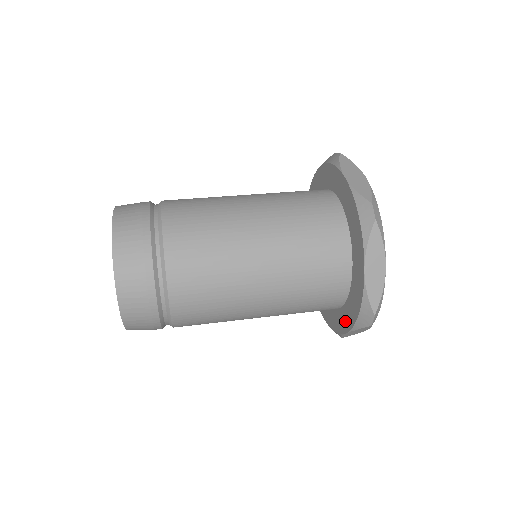
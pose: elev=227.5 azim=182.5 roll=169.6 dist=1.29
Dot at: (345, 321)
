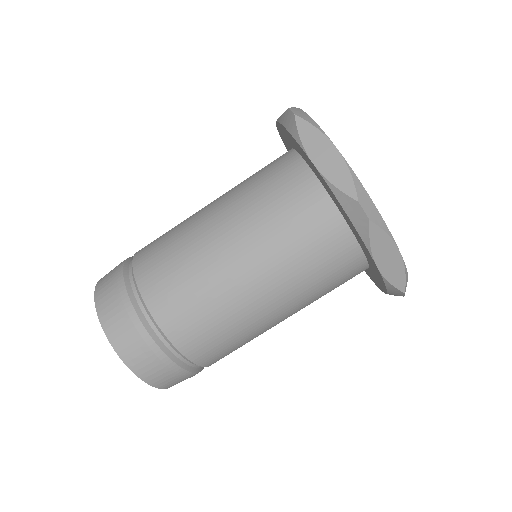
Dot at: (366, 253)
